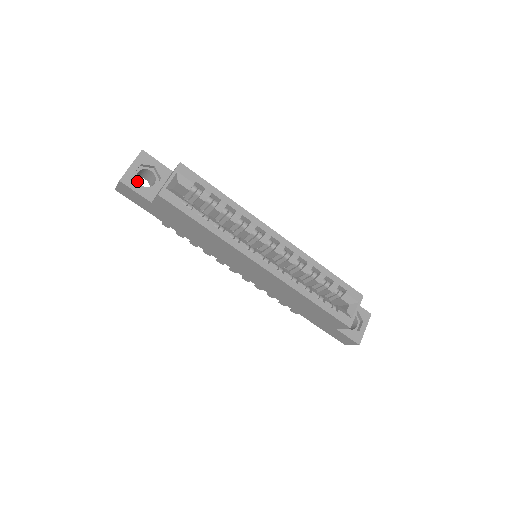
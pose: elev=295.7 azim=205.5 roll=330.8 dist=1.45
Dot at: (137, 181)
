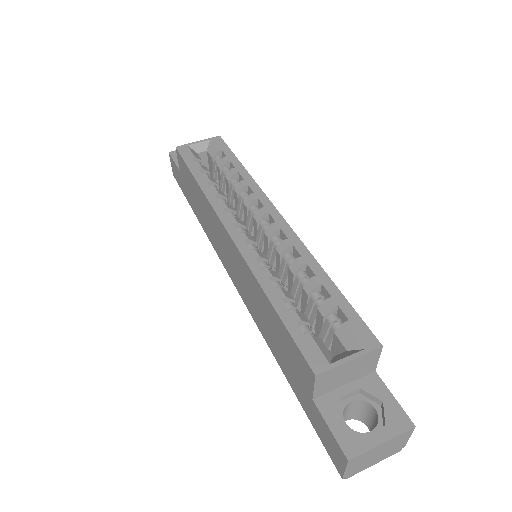
Dot at: occluded
